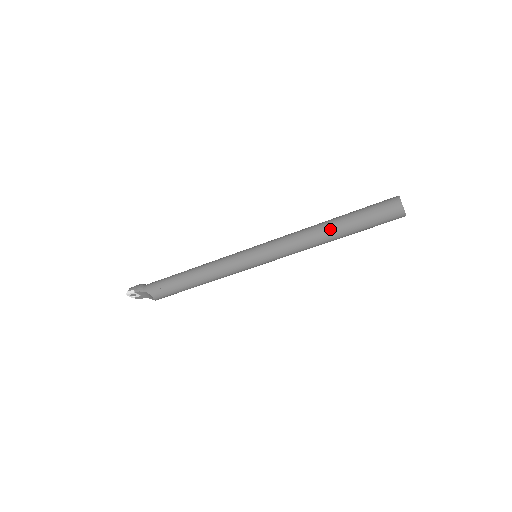
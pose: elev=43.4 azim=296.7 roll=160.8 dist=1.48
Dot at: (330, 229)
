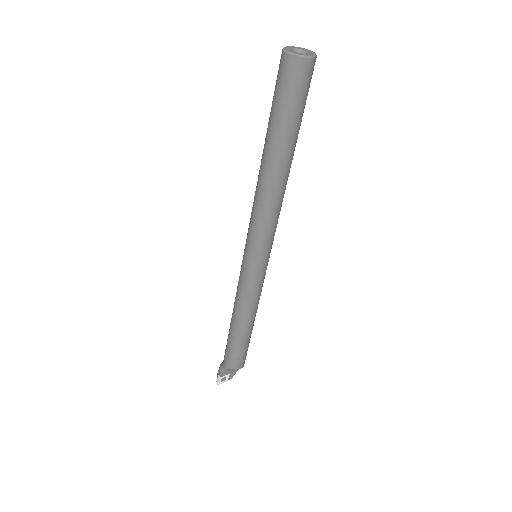
Dot at: (268, 164)
